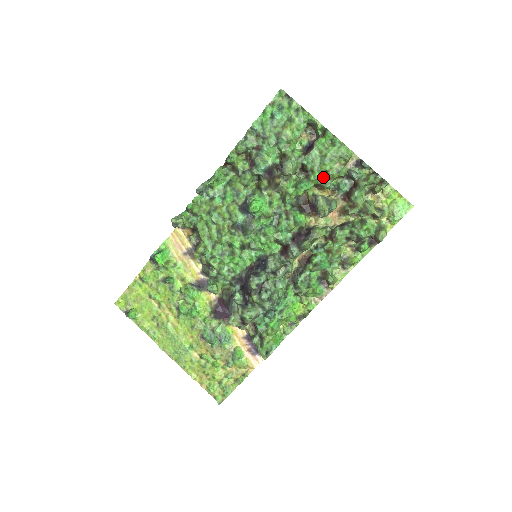
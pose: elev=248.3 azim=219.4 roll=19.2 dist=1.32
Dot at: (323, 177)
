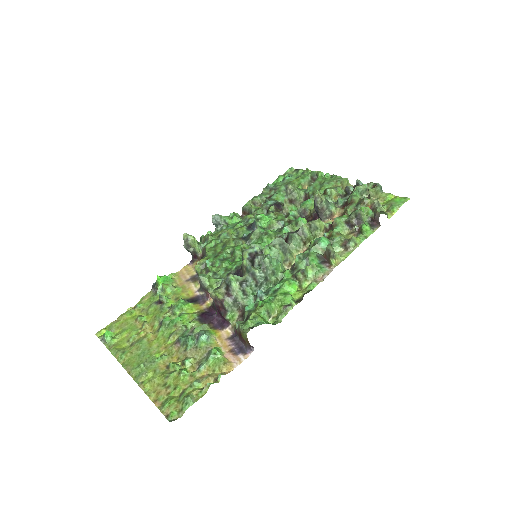
Dot at: occluded
